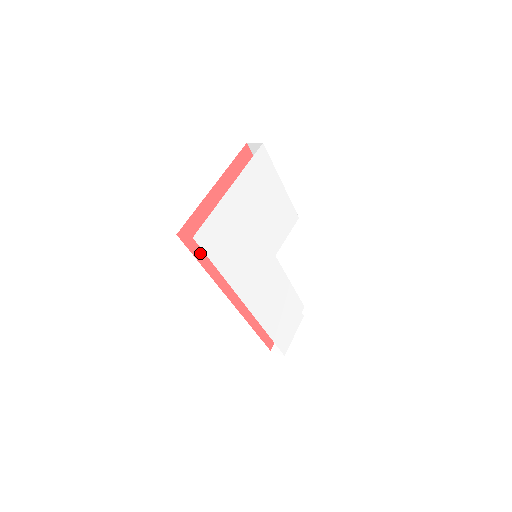
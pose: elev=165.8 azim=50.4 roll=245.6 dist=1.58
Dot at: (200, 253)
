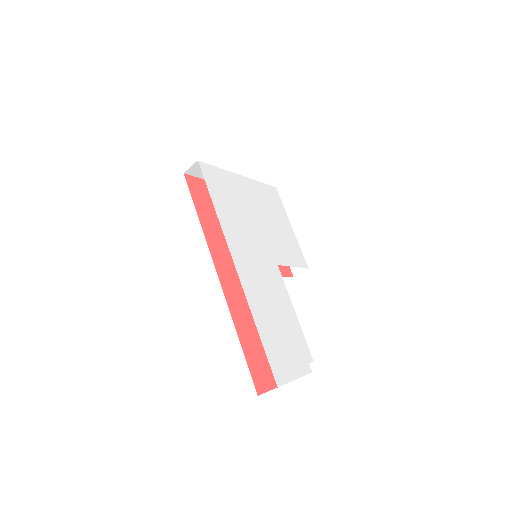
Dot at: (199, 206)
